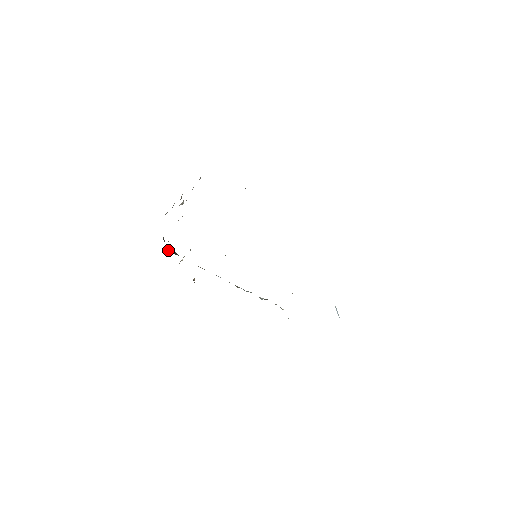
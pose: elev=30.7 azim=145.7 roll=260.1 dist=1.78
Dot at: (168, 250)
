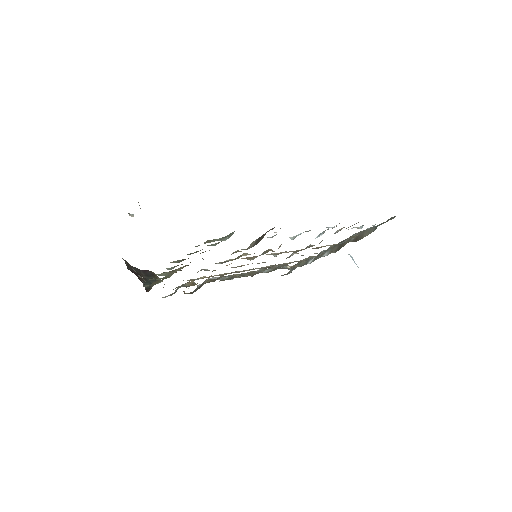
Dot at: (145, 288)
